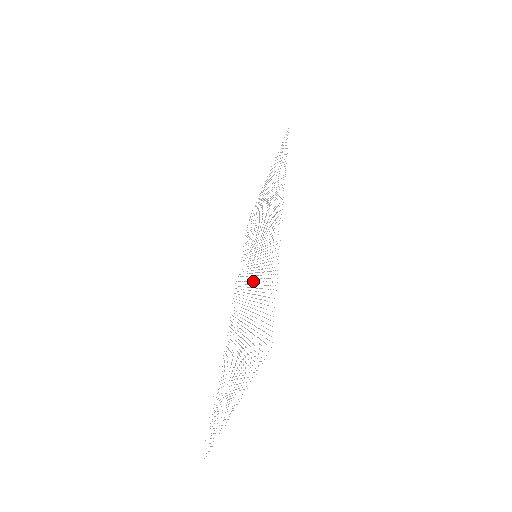
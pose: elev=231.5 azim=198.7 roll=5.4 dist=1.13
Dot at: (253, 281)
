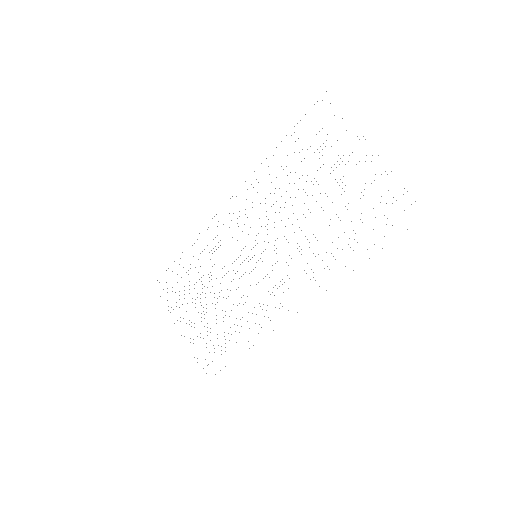
Dot at: occluded
